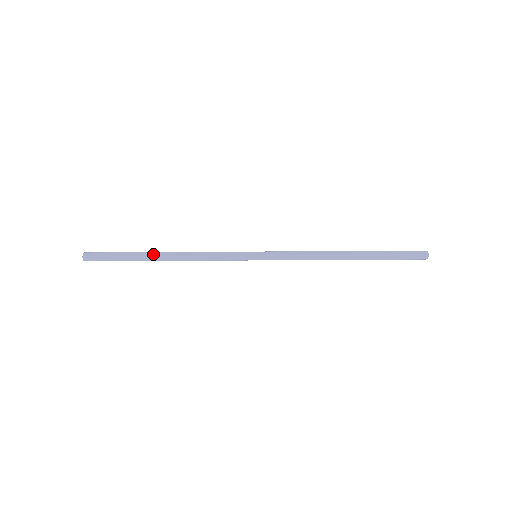
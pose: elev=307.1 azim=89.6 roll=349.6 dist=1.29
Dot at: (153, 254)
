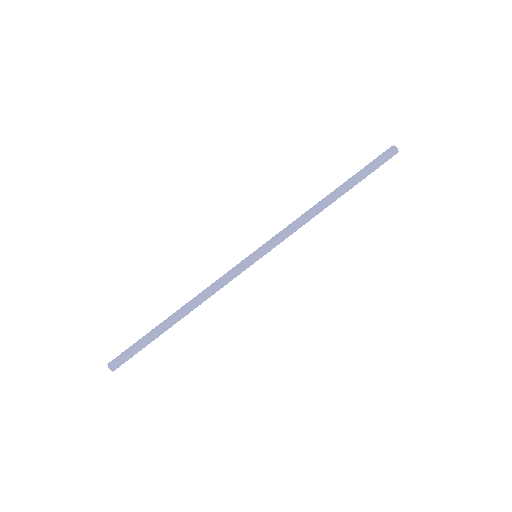
Dot at: (168, 320)
